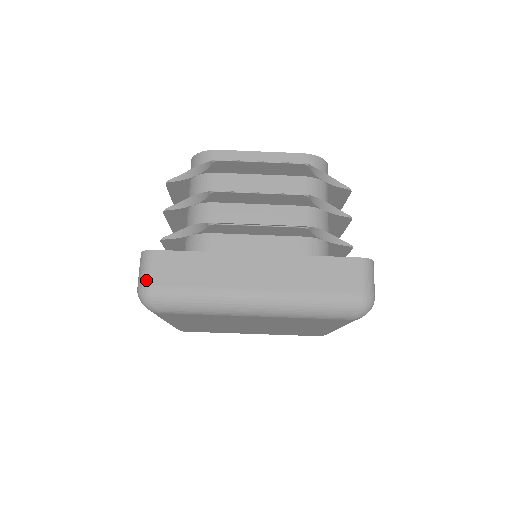
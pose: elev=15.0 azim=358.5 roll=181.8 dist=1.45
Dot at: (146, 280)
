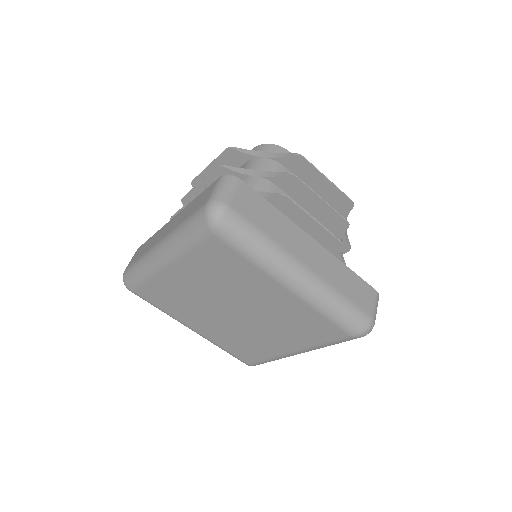
Dot at: (227, 197)
